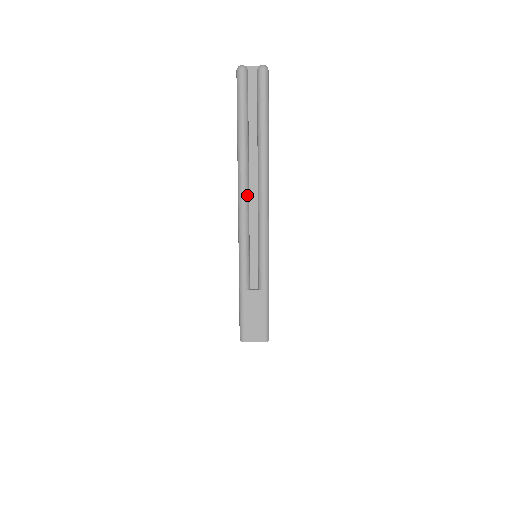
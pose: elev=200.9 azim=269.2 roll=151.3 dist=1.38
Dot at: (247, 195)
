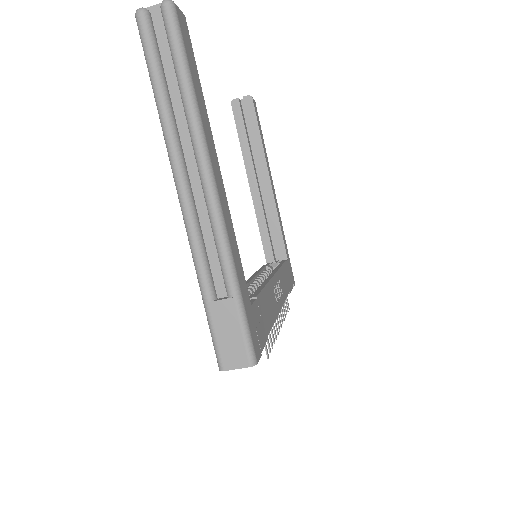
Dot at: (184, 176)
